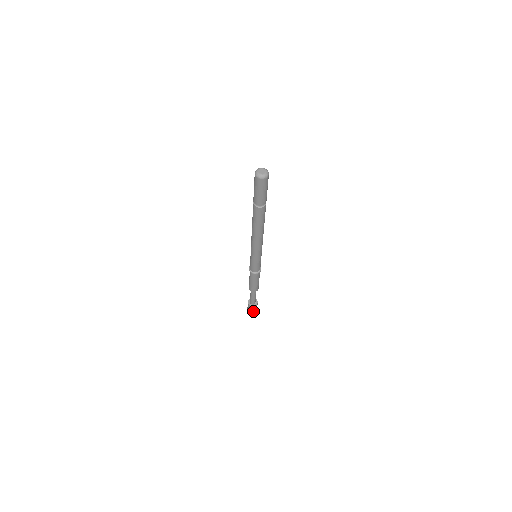
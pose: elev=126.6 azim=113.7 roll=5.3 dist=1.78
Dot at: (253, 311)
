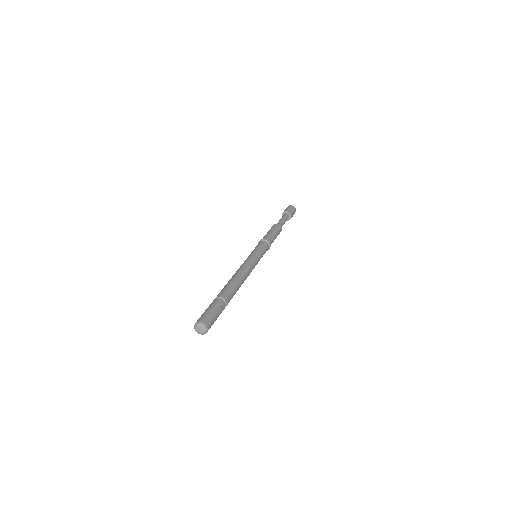
Dot at: occluded
